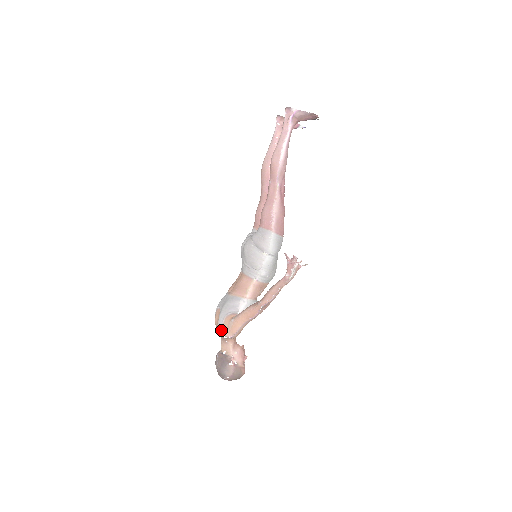
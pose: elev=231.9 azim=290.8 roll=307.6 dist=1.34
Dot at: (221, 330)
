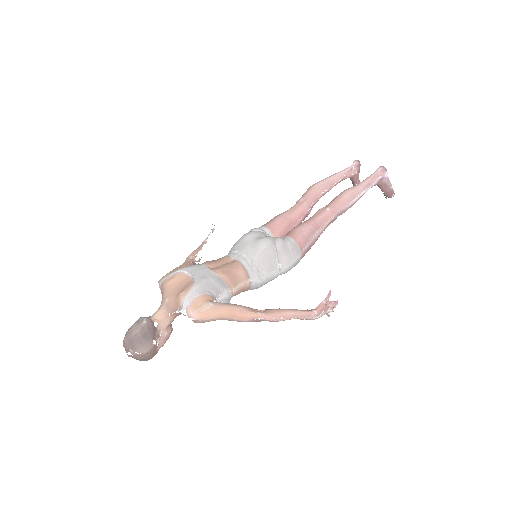
Dot at: (187, 303)
